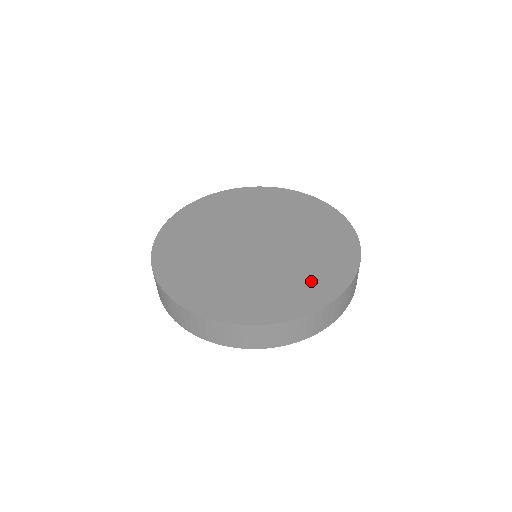
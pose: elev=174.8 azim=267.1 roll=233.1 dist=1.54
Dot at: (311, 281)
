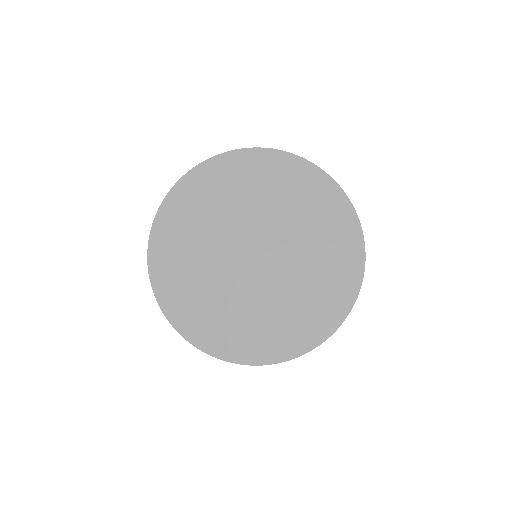
Dot at: (307, 315)
